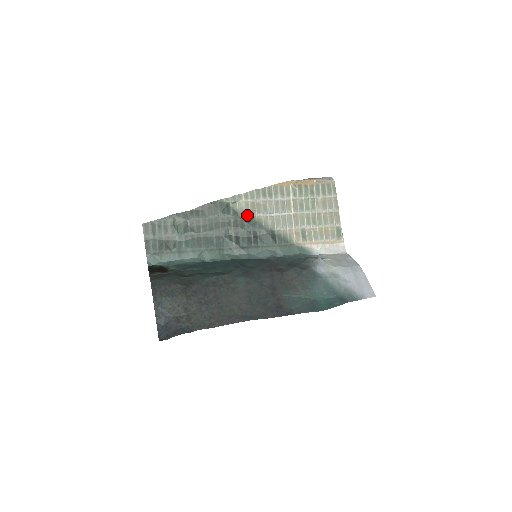
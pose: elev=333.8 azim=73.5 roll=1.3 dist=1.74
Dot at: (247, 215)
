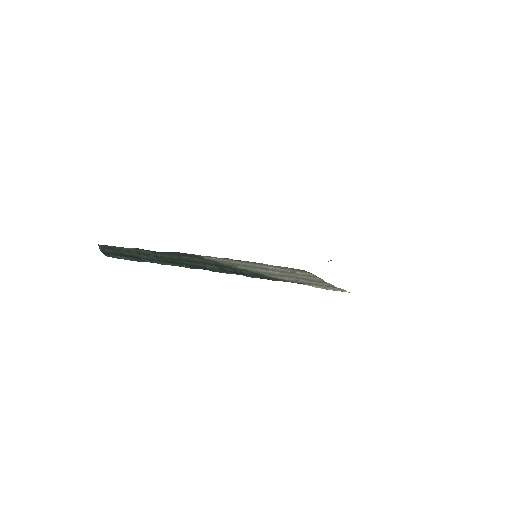
Dot at: (227, 265)
